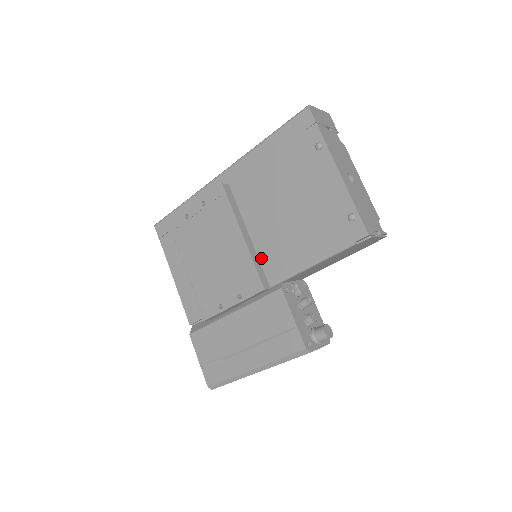
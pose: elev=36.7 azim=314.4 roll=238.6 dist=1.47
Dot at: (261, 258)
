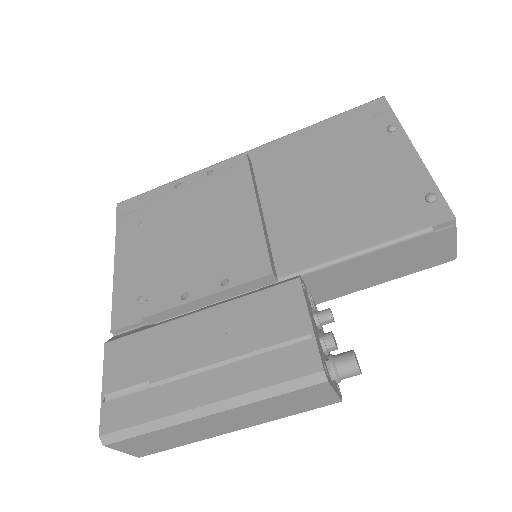
Dot at: (273, 243)
